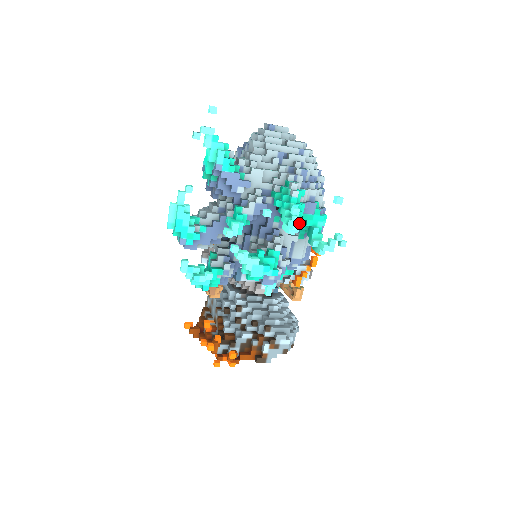
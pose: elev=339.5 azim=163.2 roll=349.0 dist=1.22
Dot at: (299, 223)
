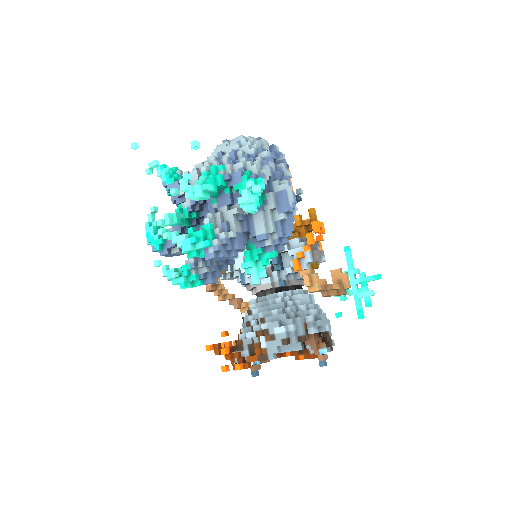
Dot at: (184, 183)
